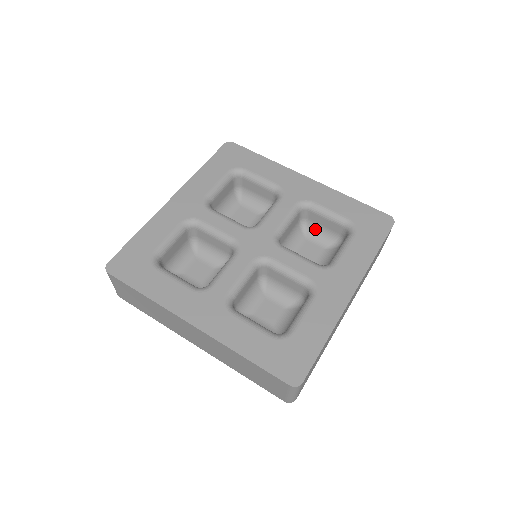
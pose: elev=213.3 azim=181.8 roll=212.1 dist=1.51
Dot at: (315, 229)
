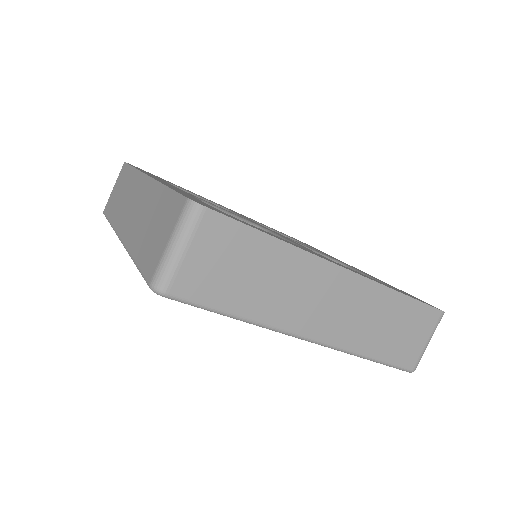
Dot at: occluded
